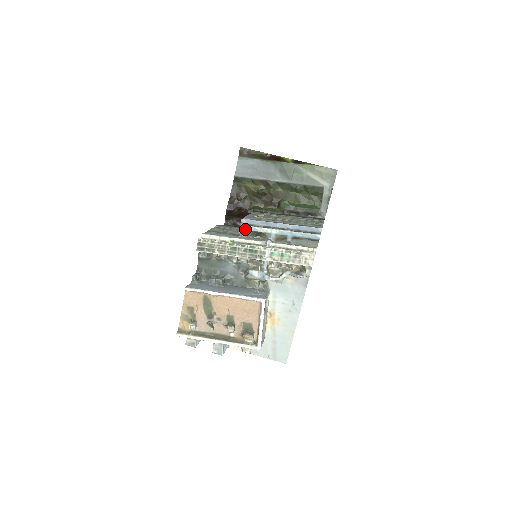
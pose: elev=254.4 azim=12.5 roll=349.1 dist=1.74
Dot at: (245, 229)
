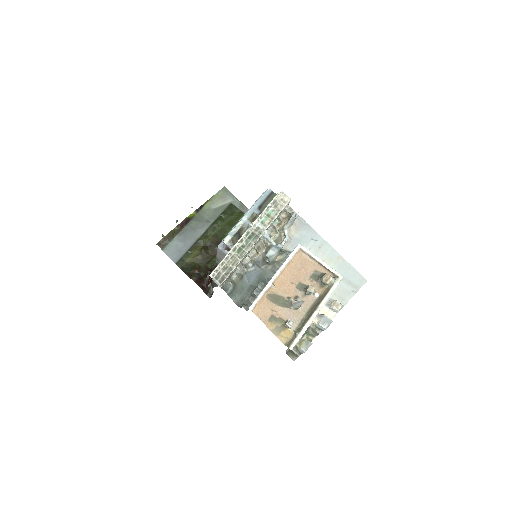
Dot at: (228, 240)
